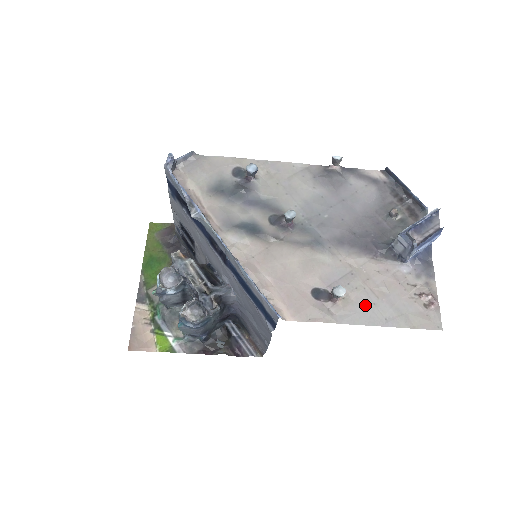
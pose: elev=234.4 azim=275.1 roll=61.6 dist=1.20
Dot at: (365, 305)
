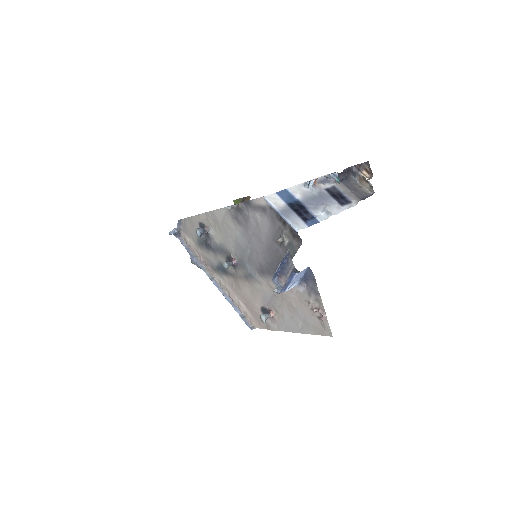
Dot at: (287, 318)
